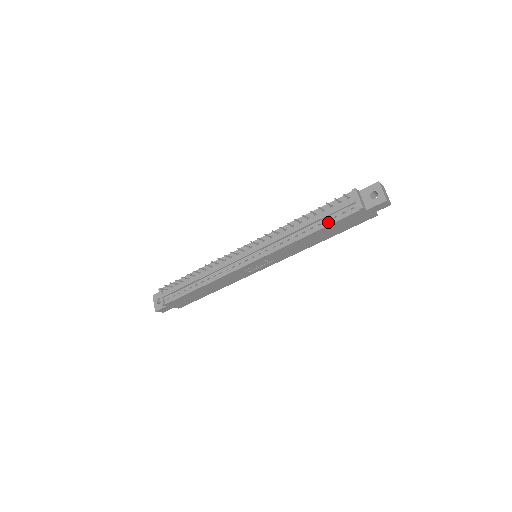
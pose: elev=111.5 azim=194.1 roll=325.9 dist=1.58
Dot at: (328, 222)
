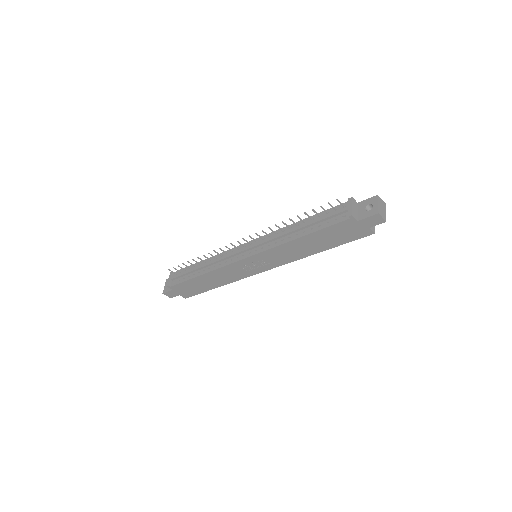
Dot at: (319, 227)
